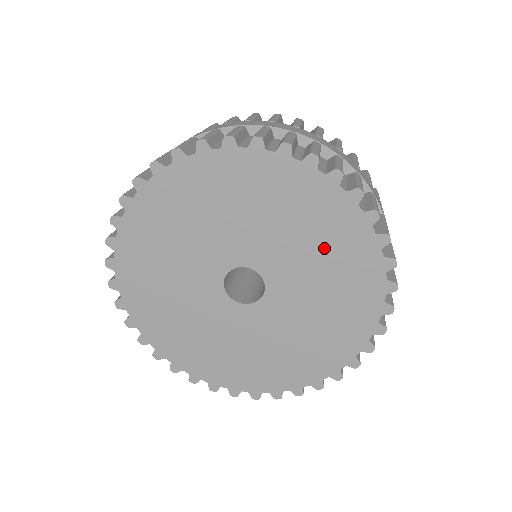
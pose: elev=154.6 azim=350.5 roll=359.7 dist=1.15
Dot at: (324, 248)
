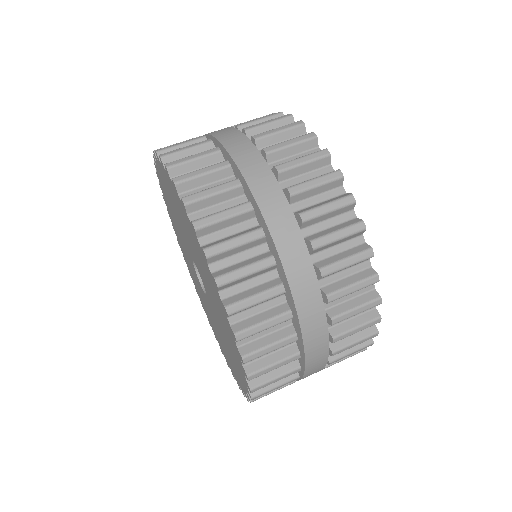
Dot at: (192, 240)
